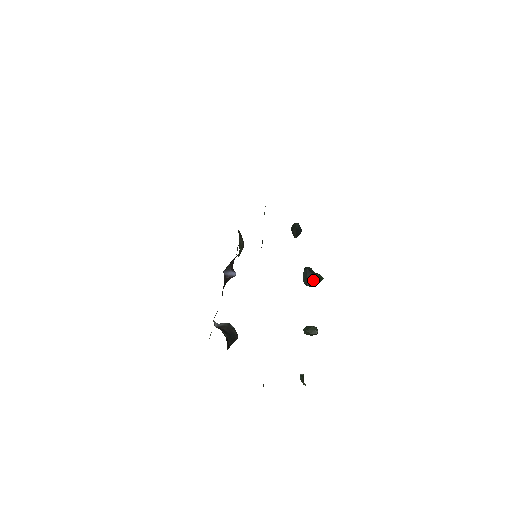
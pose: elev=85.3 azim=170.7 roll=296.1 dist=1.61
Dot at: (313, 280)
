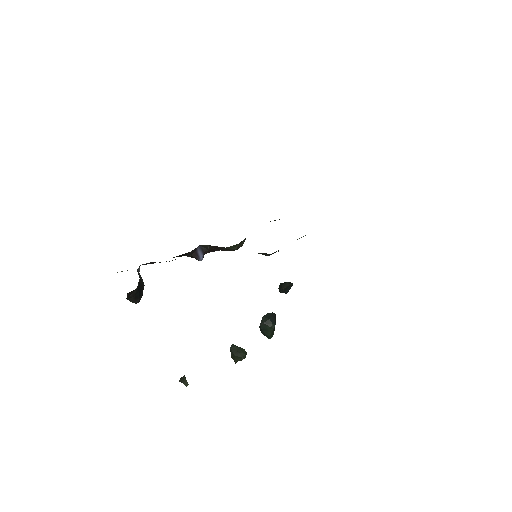
Dot at: (272, 325)
